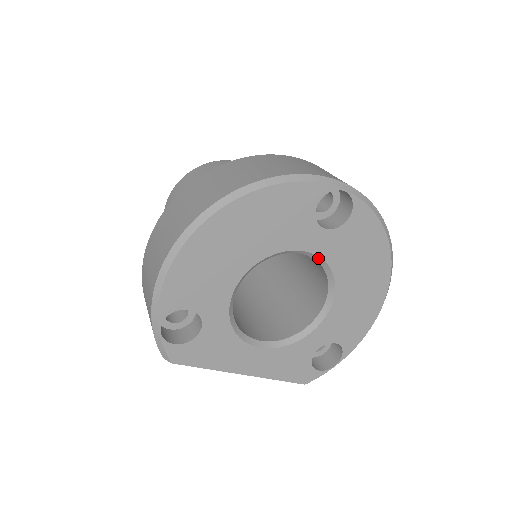
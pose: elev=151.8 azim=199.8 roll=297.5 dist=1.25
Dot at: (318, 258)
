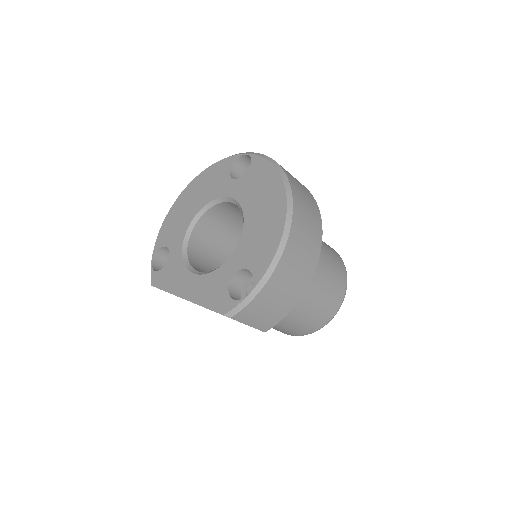
Dot at: (233, 200)
